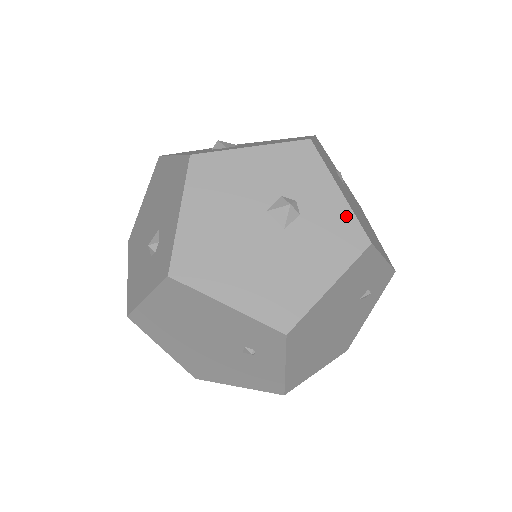
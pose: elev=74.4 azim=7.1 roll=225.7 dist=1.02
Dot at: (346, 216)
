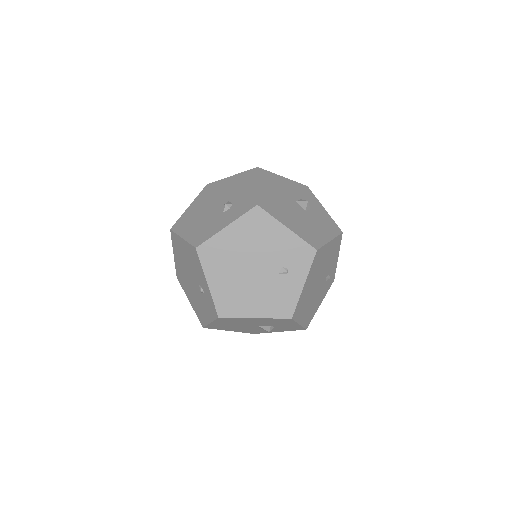
Dot at: (330, 218)
